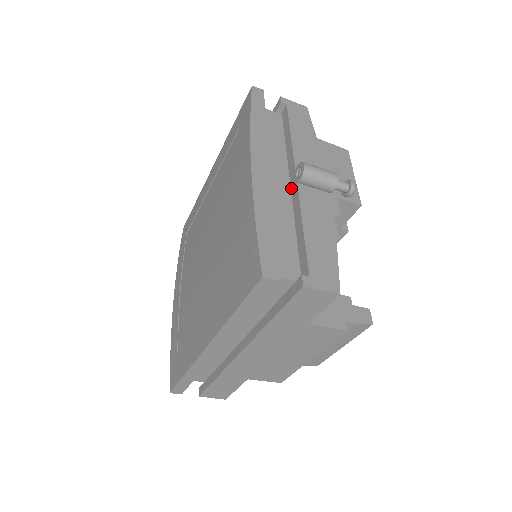
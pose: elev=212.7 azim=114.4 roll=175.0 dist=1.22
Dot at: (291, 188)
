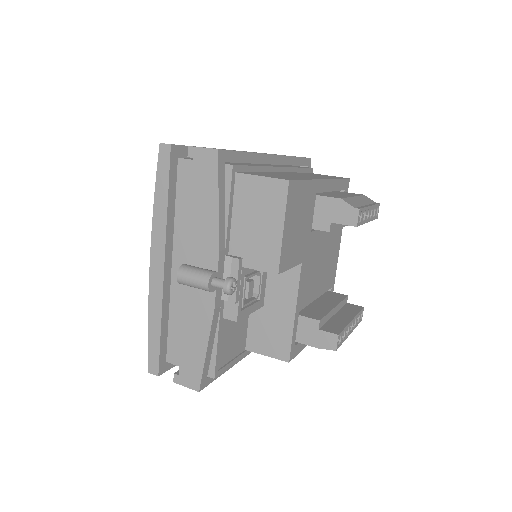
Dot at: occluded
